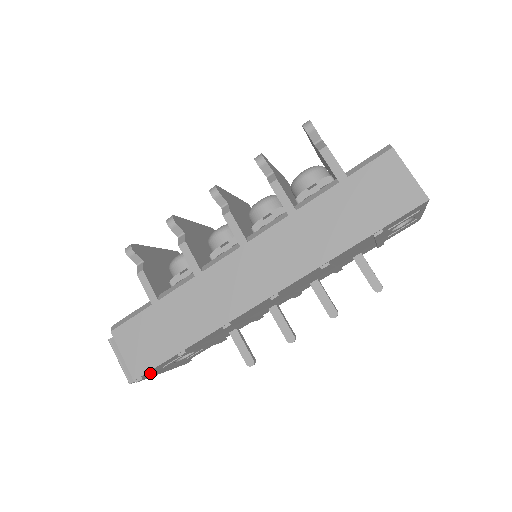
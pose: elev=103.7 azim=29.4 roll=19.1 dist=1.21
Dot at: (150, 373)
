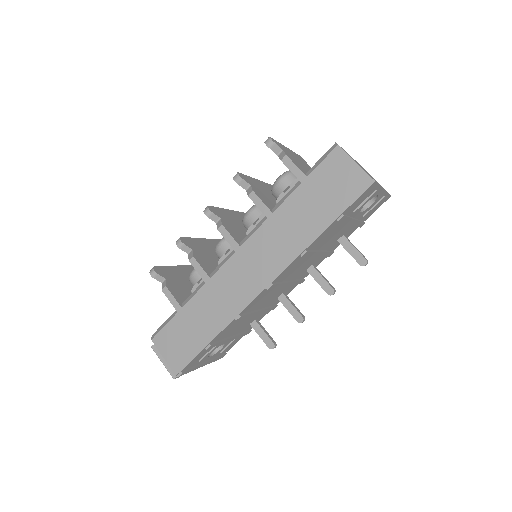
Dot at: (189, 368)
